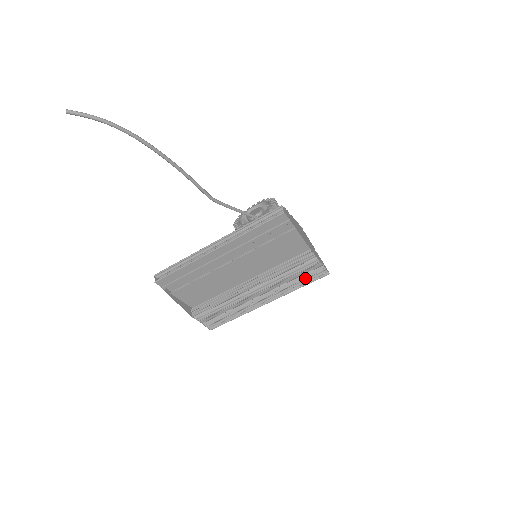
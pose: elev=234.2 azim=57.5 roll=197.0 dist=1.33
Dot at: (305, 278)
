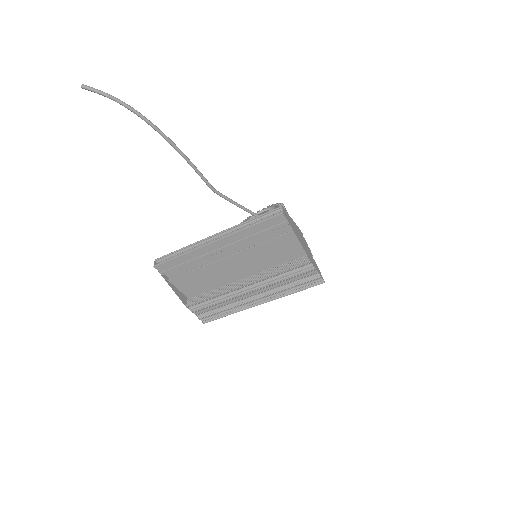
Dot at: (300, 283)
